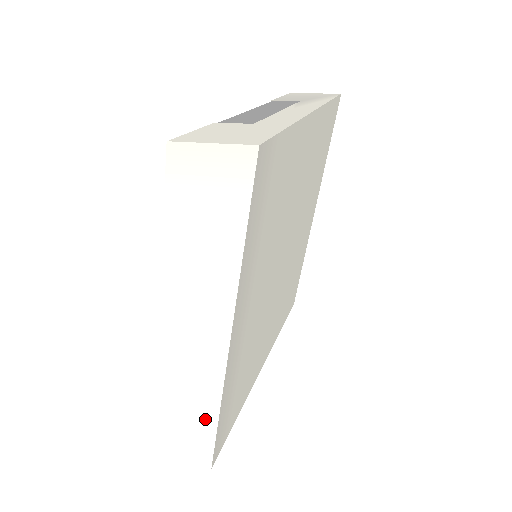
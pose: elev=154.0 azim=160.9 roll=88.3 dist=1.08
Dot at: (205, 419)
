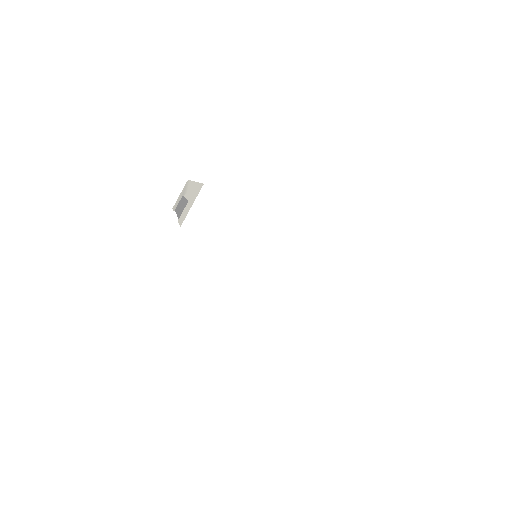
Dot at: (331, 302)
